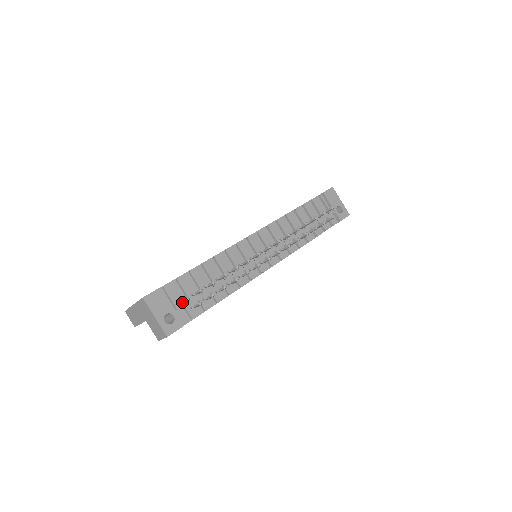
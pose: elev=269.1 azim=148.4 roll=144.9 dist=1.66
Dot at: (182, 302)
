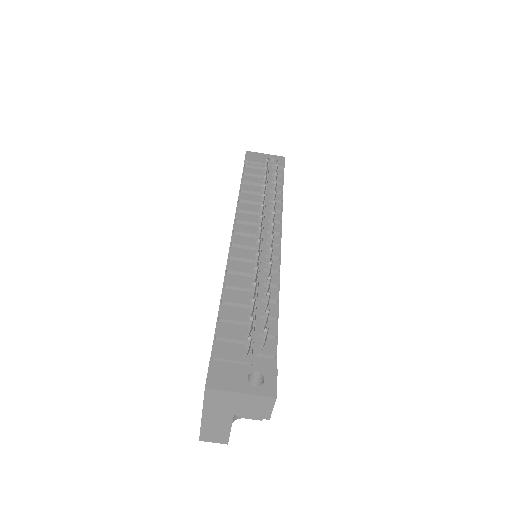
Dot at: (247, 351)
